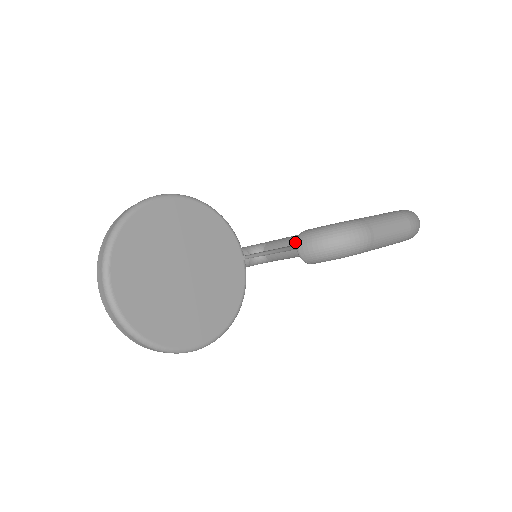
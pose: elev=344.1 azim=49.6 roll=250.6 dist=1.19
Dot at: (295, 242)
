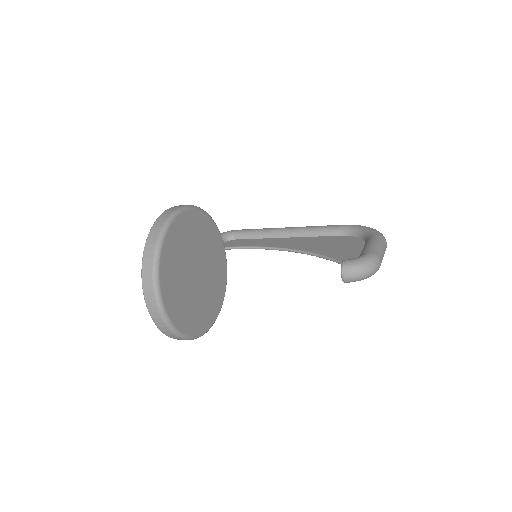
Dot at: (269, 236)
